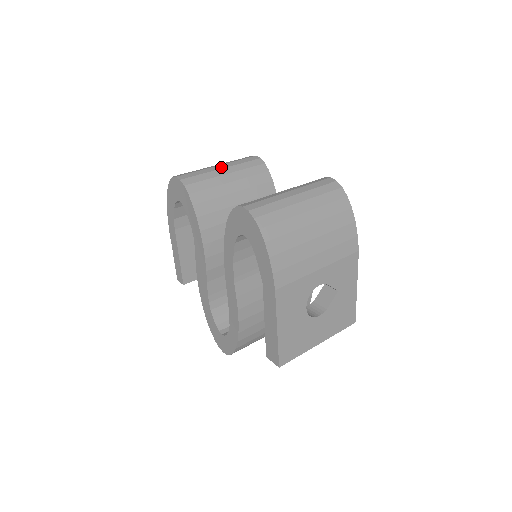
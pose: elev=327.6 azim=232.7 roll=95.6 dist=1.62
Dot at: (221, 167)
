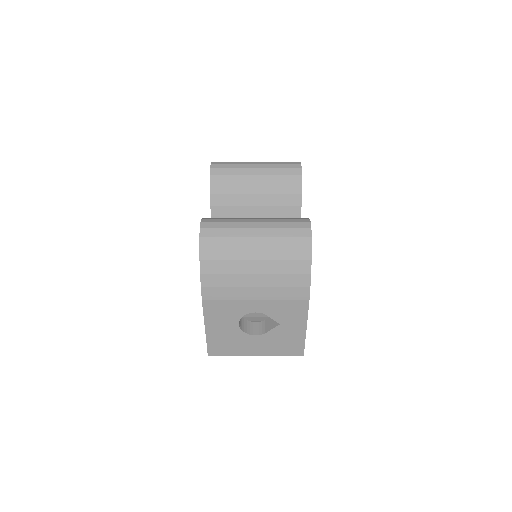
Dot at: (256, 166)
